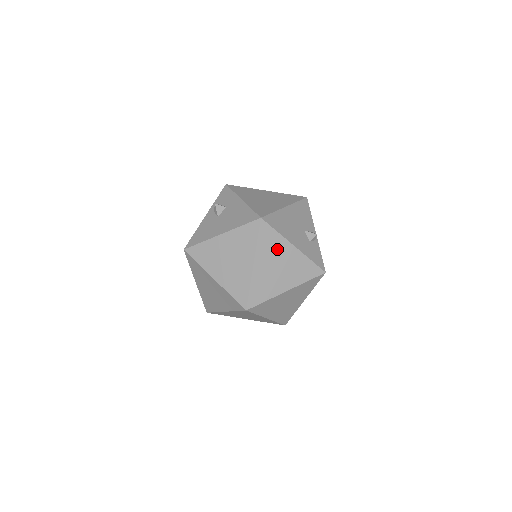
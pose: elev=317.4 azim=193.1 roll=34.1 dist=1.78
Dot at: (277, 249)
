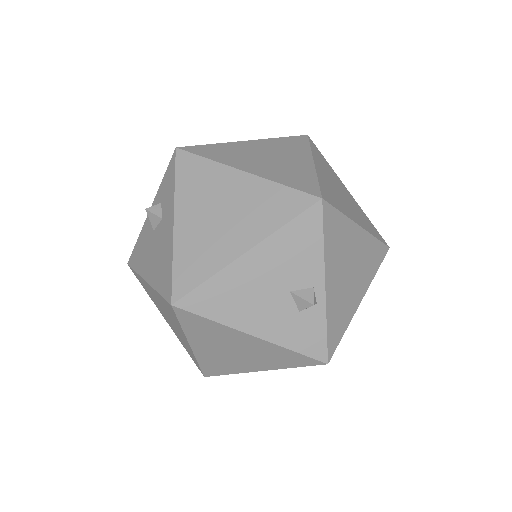
Dot at: (222, 336)
